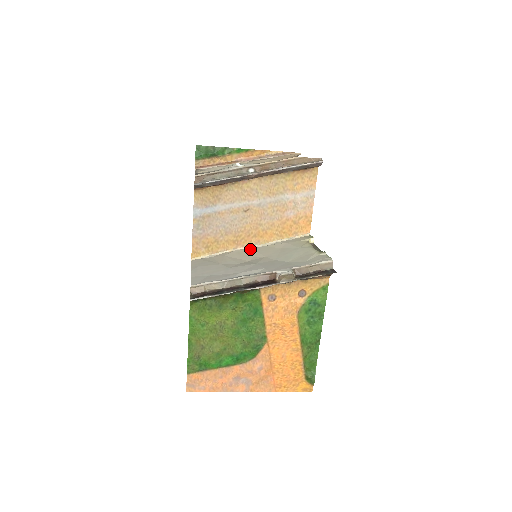
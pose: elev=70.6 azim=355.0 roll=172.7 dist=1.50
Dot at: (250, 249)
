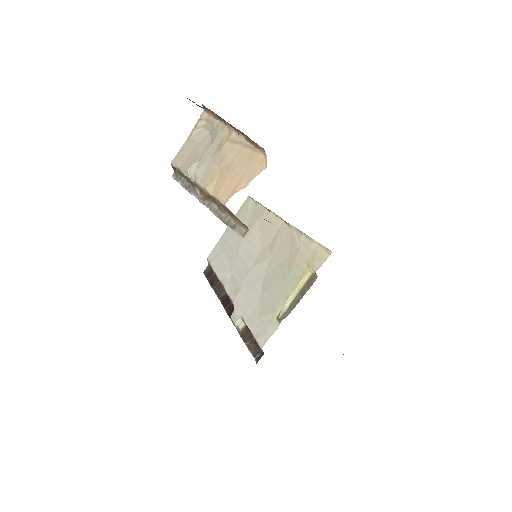
Dot at: (280, 223)
